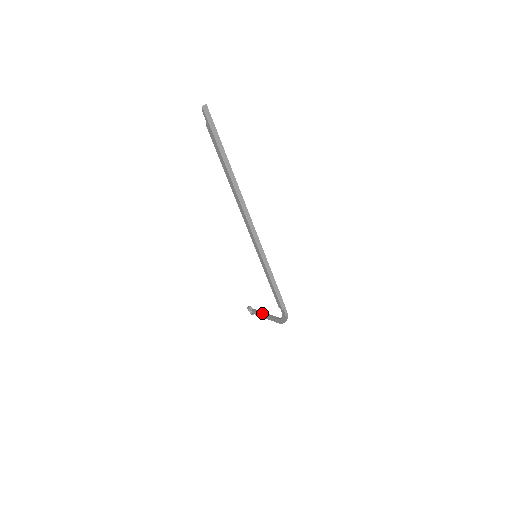
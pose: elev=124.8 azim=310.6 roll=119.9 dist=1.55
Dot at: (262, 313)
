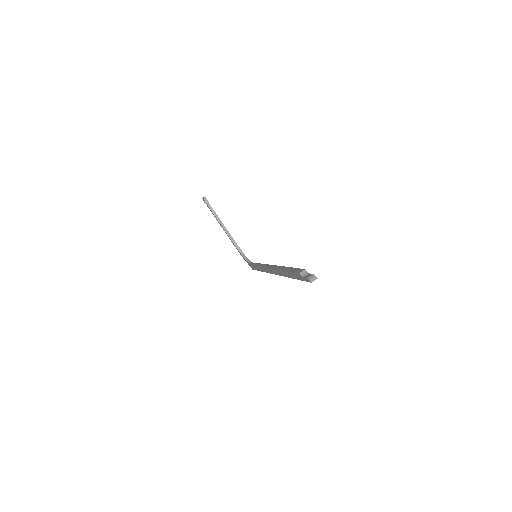
Dot at: (221, 224)
